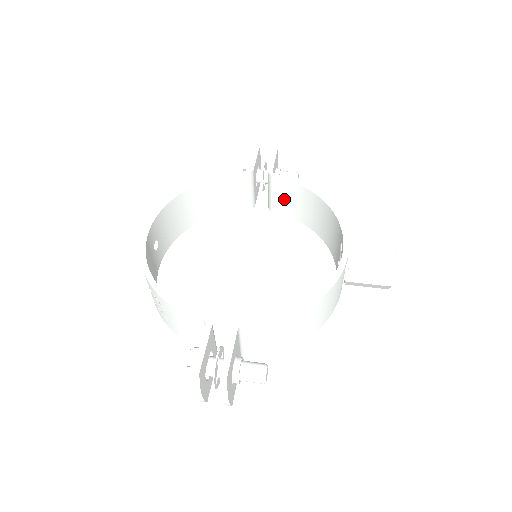
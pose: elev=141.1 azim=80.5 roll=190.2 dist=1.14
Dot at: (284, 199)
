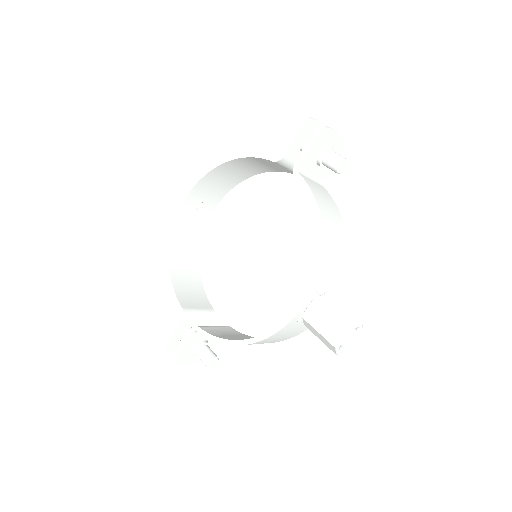
Dot at: occluded
